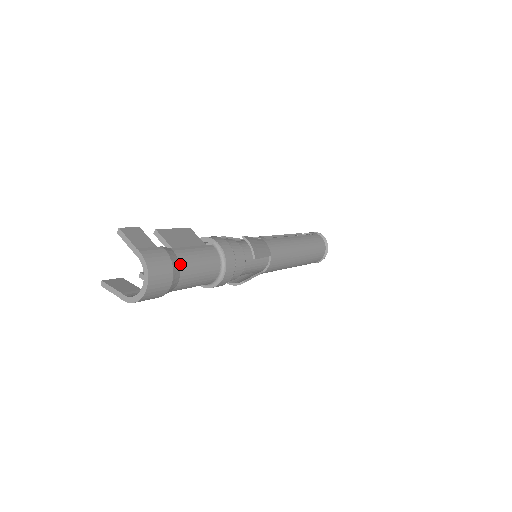
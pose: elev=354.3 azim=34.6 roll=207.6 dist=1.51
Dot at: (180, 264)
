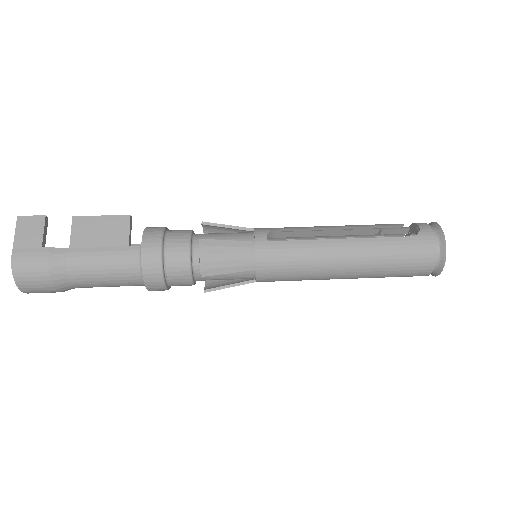
Dot at: (67, 270)
